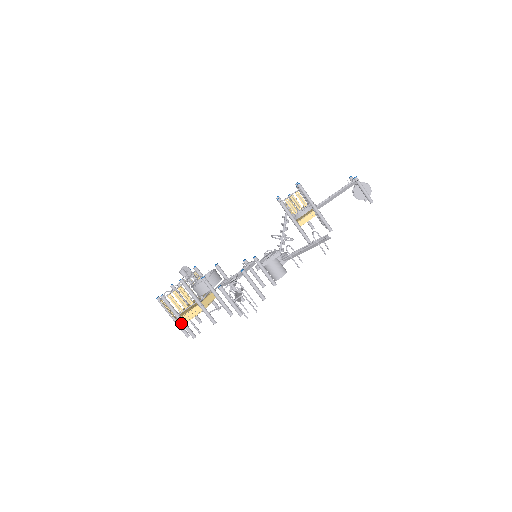
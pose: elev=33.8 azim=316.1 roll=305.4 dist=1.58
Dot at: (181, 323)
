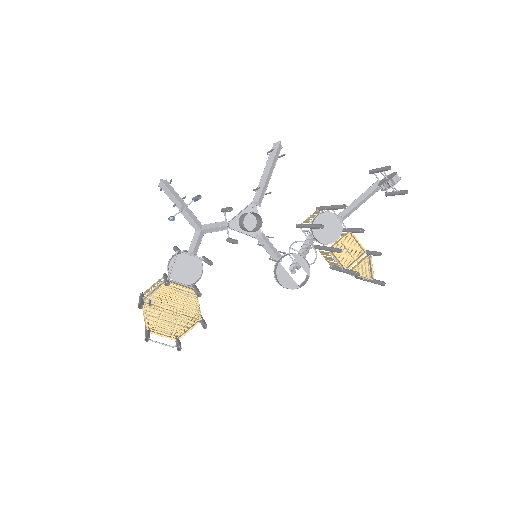
Dot at: occluded
